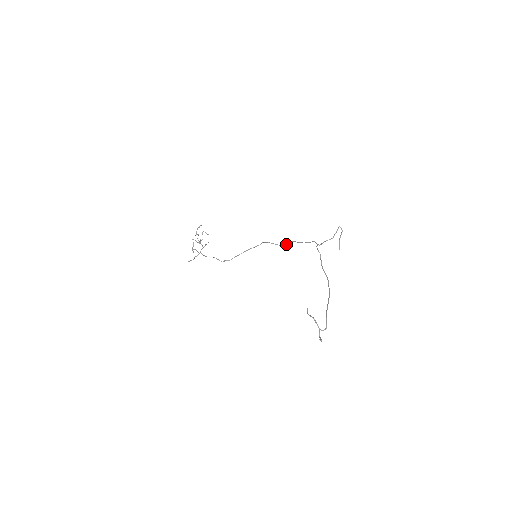
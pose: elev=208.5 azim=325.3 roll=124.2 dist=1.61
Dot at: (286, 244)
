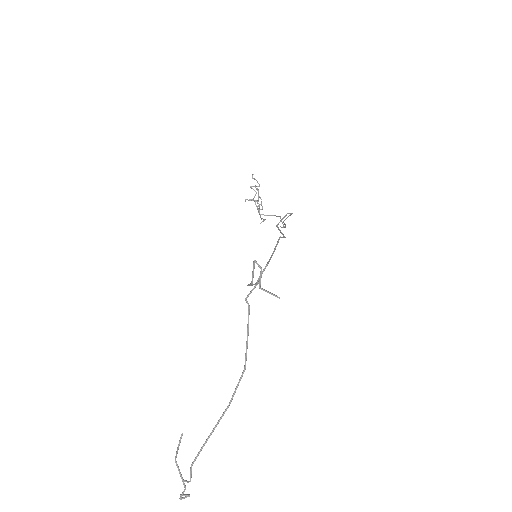
Dot at: (282, 237)
